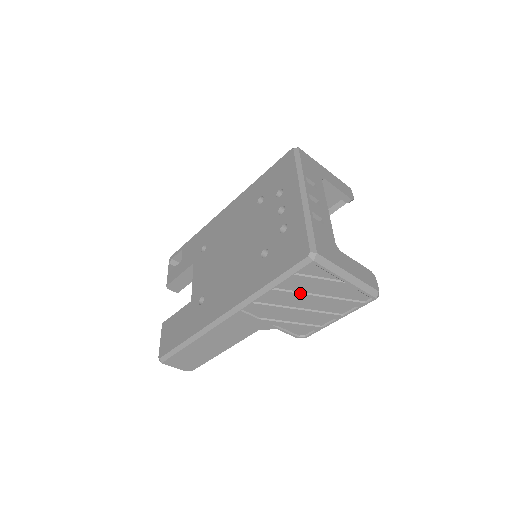
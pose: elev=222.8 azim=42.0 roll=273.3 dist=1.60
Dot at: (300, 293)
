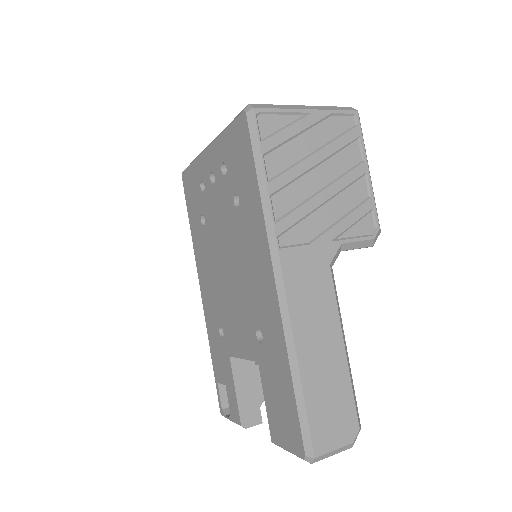
Dot at: (295, 165)
